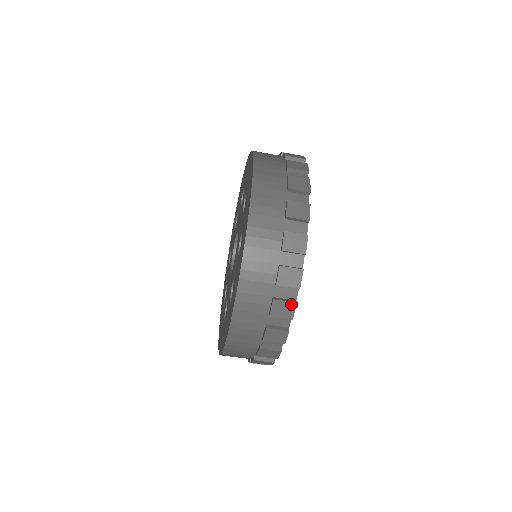
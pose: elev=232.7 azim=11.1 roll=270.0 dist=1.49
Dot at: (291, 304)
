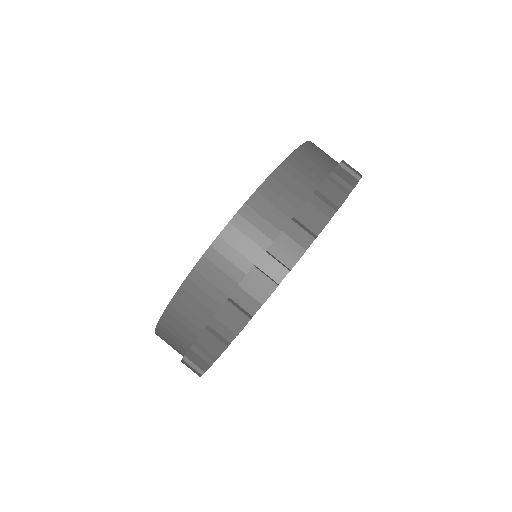
Dot at: (324, 217)
